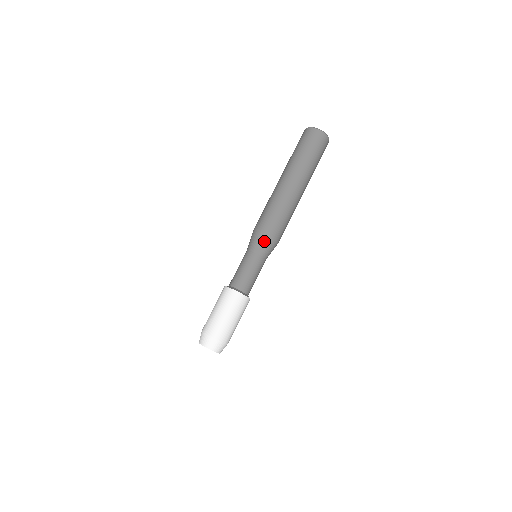
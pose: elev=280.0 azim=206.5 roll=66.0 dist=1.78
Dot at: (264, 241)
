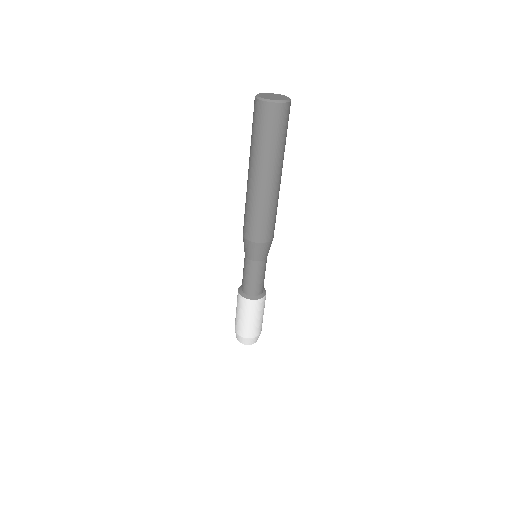
Dot at: occluded
